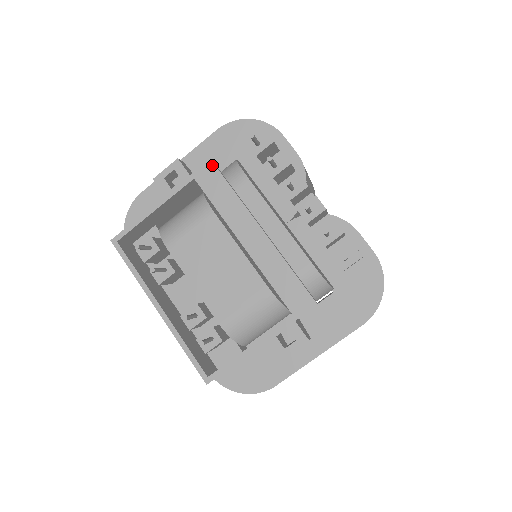
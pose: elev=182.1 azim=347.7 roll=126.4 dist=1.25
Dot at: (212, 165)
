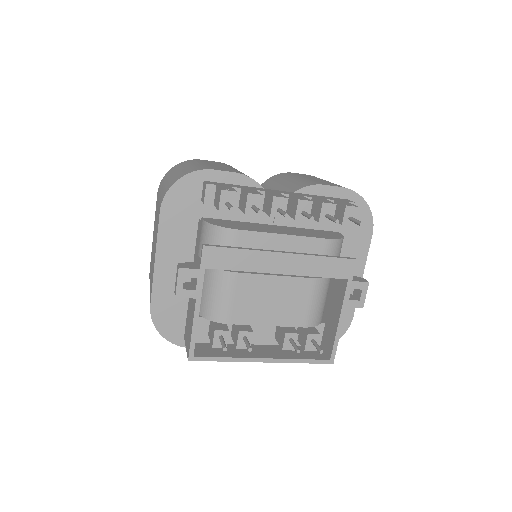
Dot at: (209, 248)
